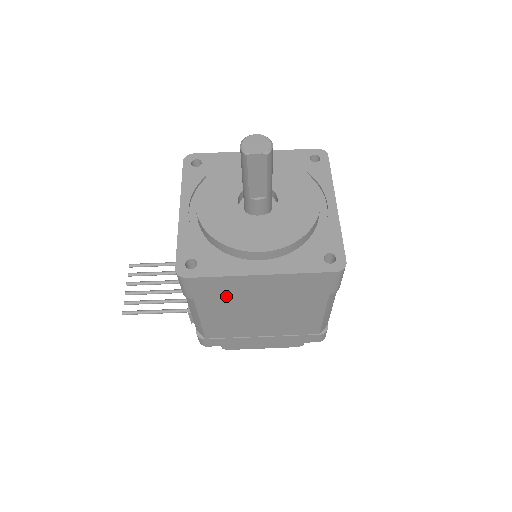
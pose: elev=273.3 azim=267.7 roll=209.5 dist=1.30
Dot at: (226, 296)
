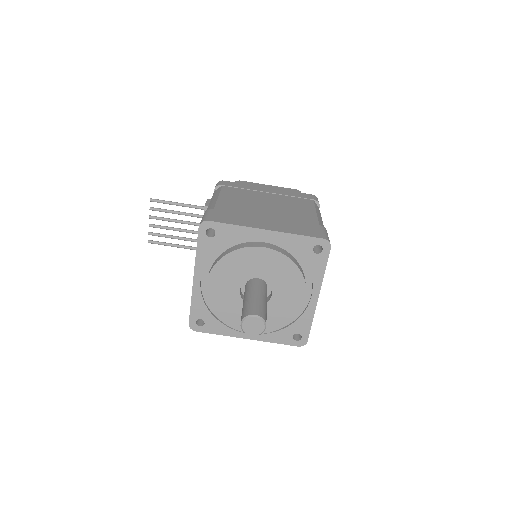
Dot at: occluded
